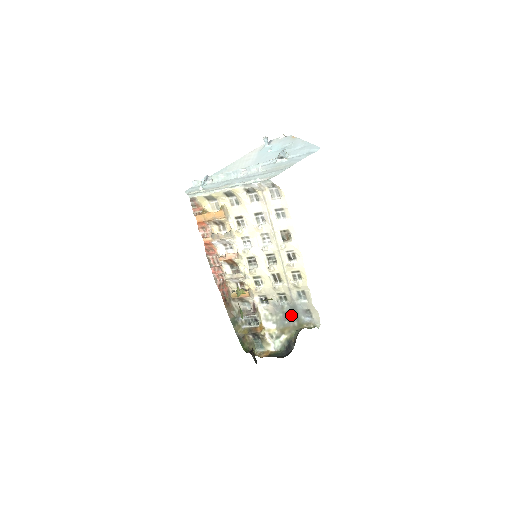
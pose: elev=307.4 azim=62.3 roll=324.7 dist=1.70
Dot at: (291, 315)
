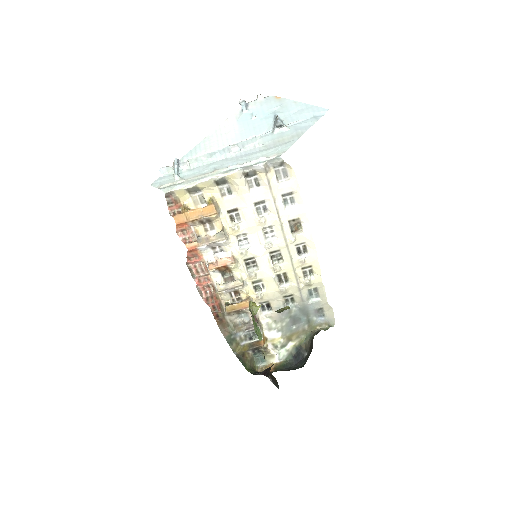
Dot at: (300, 318)
